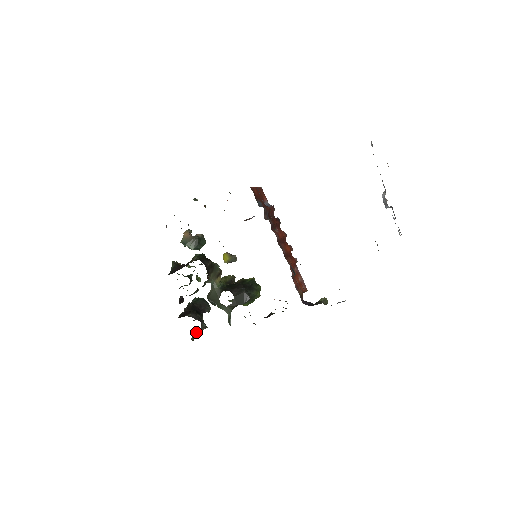
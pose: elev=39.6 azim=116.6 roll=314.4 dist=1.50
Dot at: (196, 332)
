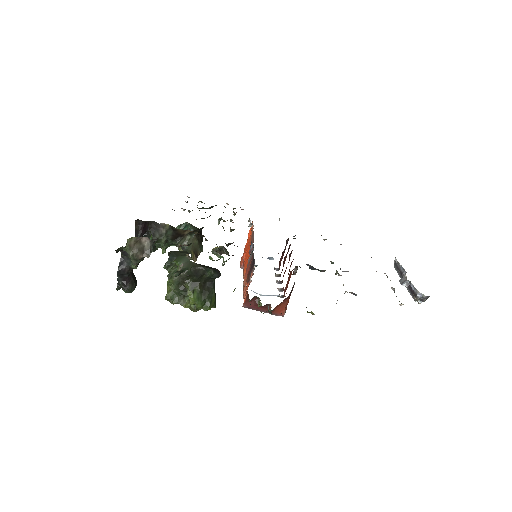
Dot at: (138, 244)
